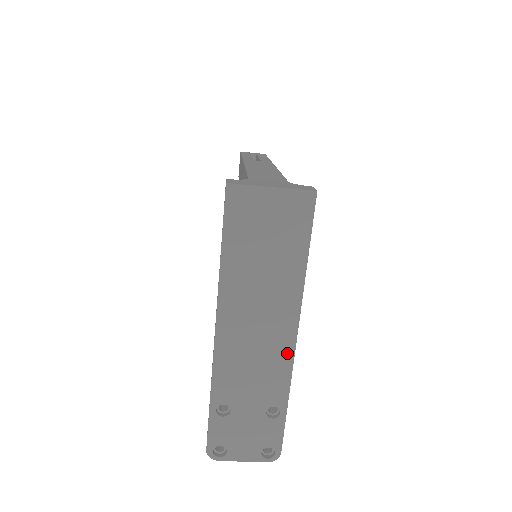
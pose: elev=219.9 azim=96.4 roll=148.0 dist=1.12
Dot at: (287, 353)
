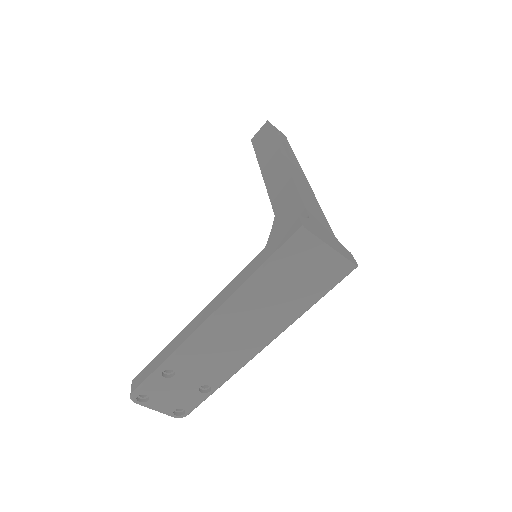
Dot at: (248, 357)
